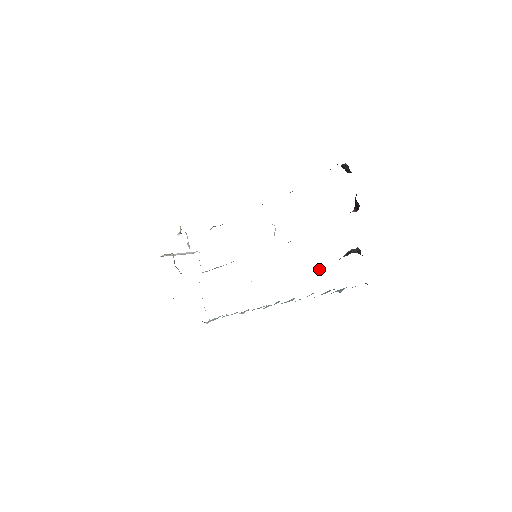
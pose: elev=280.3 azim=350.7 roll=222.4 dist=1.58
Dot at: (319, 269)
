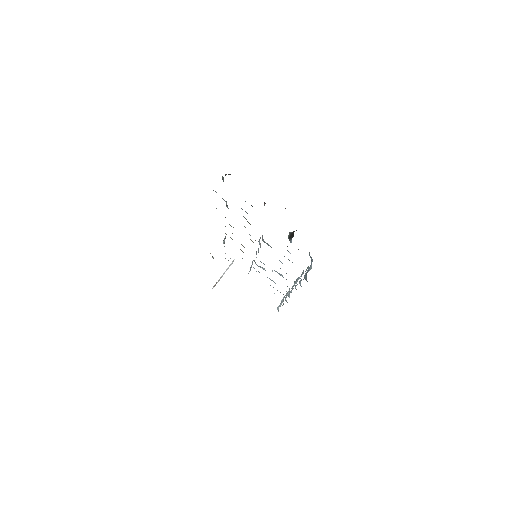
Dot at: occluded
